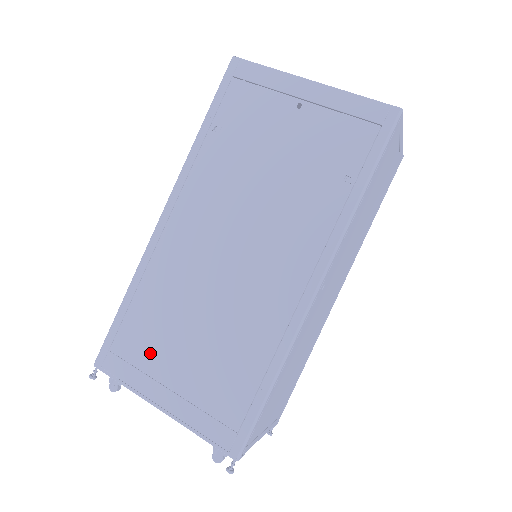
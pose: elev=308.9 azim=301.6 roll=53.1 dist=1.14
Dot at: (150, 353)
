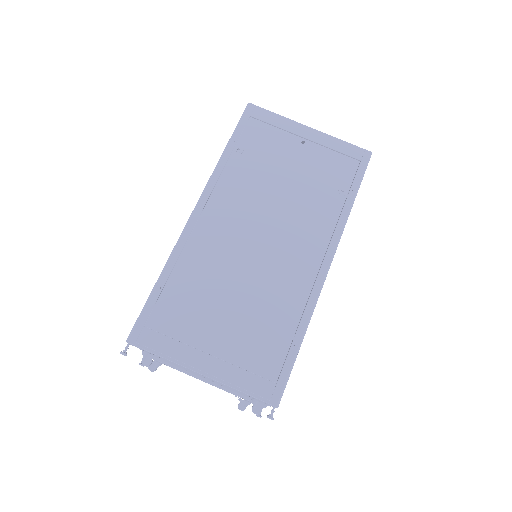
Dot at: (188, 325)
